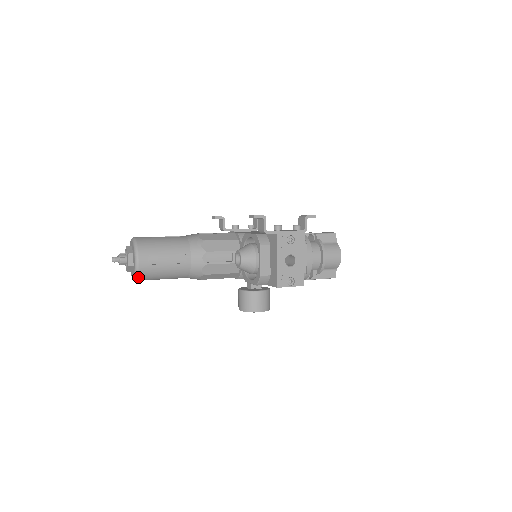
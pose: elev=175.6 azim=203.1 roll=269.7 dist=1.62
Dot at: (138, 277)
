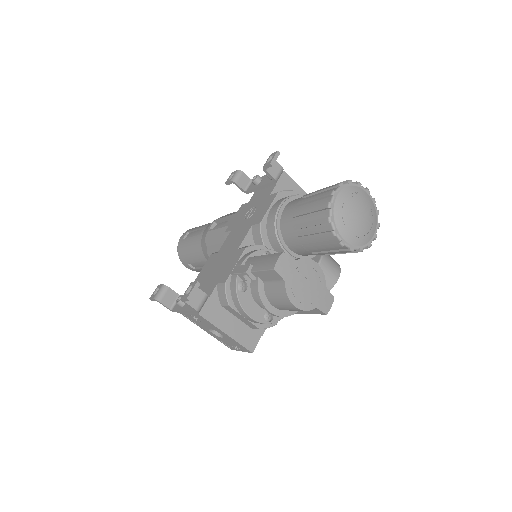
Dot at: occluded
